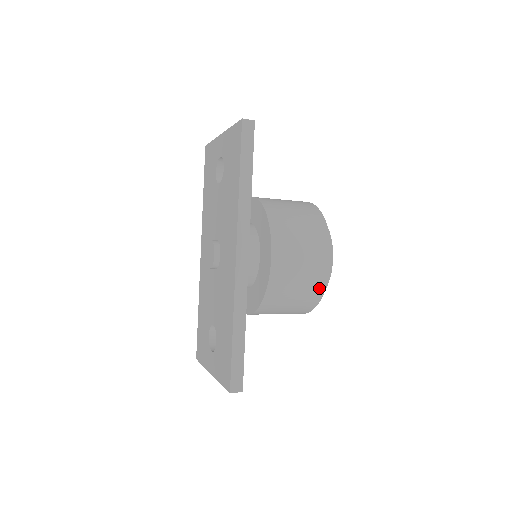
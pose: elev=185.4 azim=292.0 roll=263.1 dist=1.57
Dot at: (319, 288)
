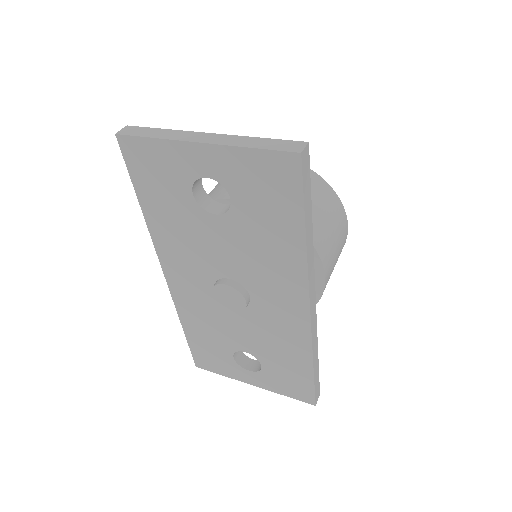
Dot at: occluded
